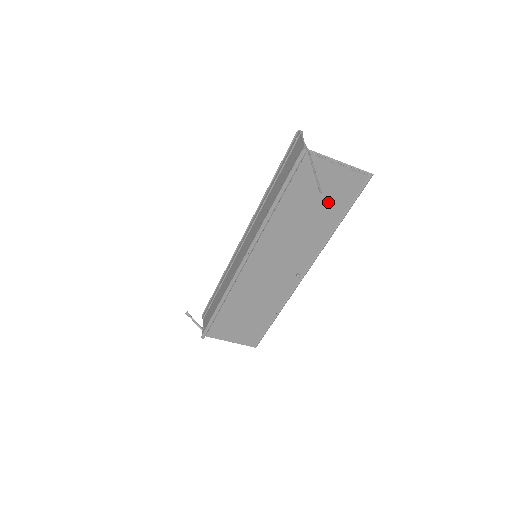
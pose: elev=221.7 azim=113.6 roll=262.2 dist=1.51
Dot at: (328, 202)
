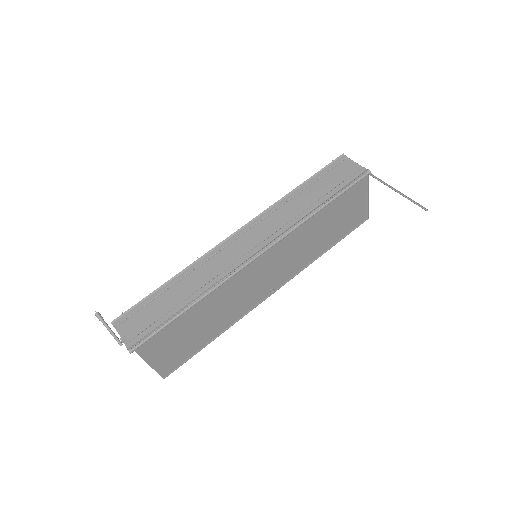
Dot at: (340, 226)
